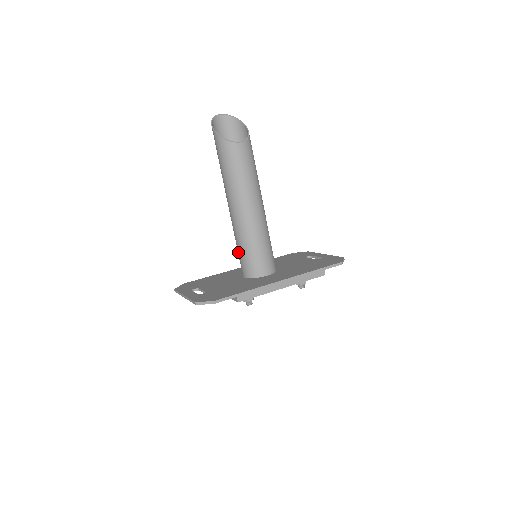
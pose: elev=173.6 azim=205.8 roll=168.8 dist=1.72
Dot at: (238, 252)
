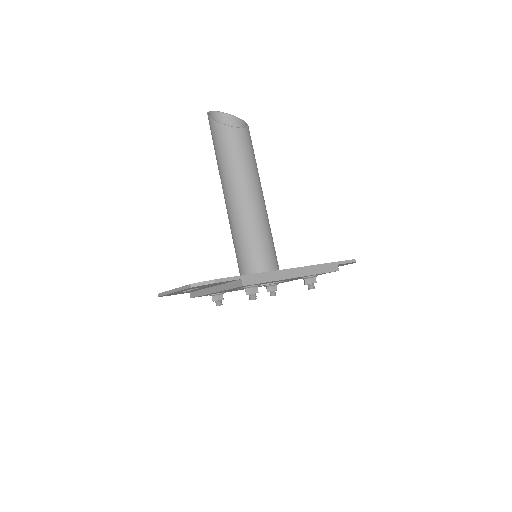
Dot at: (236, 249)
